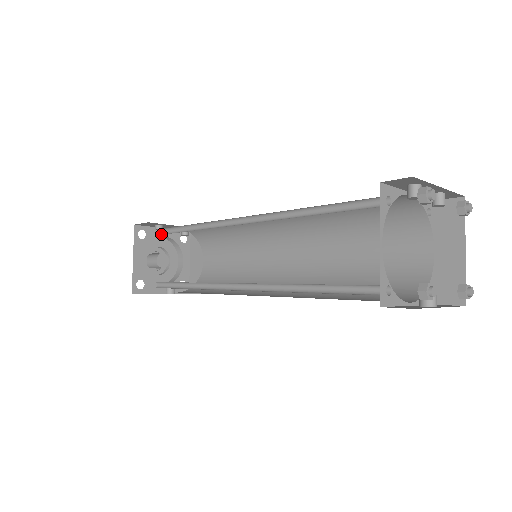
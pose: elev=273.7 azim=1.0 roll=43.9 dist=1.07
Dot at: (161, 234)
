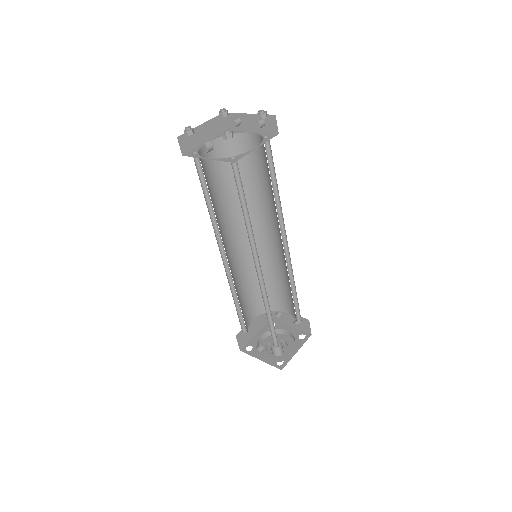
Dot at: occluded
